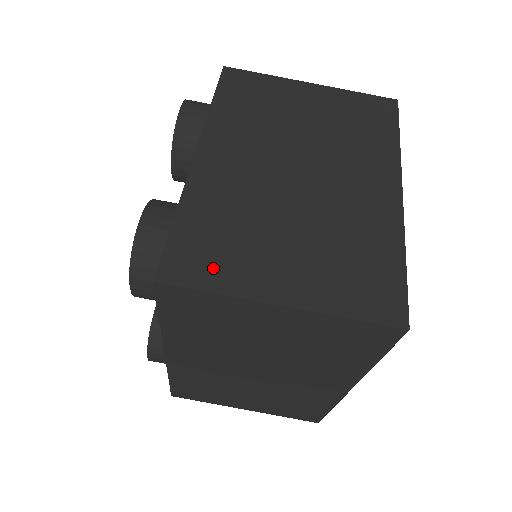
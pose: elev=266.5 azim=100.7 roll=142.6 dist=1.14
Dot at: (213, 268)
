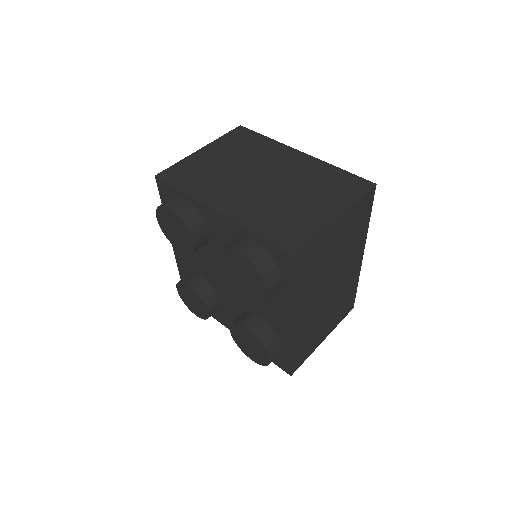
Dot at: (301, 232)
